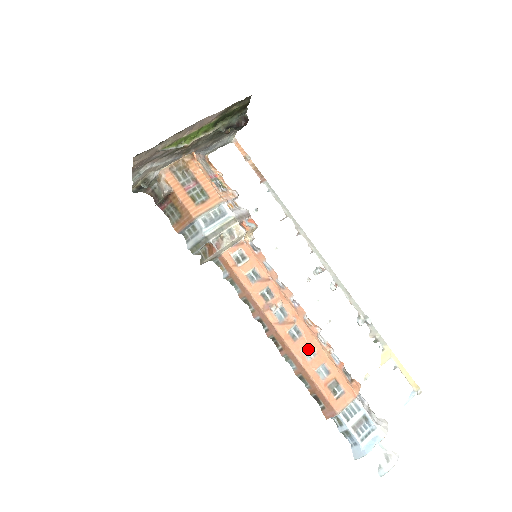
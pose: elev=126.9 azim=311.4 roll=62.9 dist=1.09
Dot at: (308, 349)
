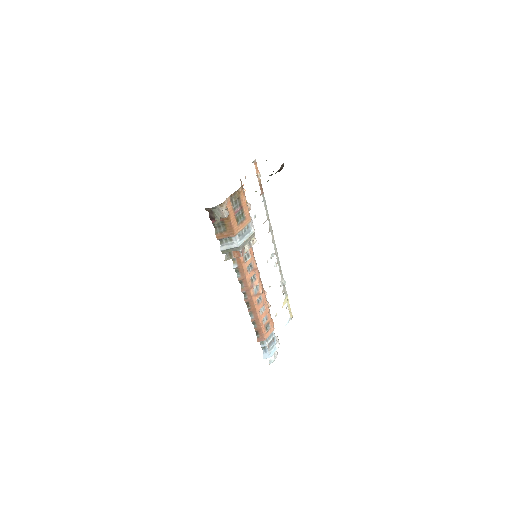
Dot at: (262, 308)
